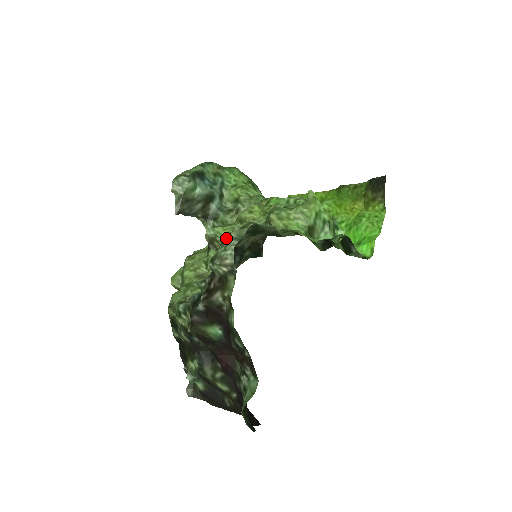
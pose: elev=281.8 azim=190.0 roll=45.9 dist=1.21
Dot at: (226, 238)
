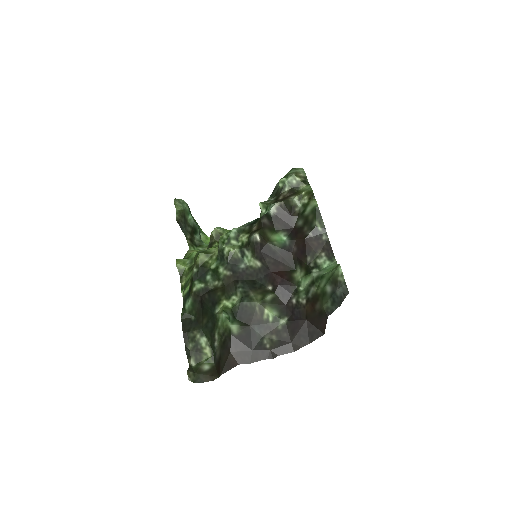
Dot at: (292, 169)
